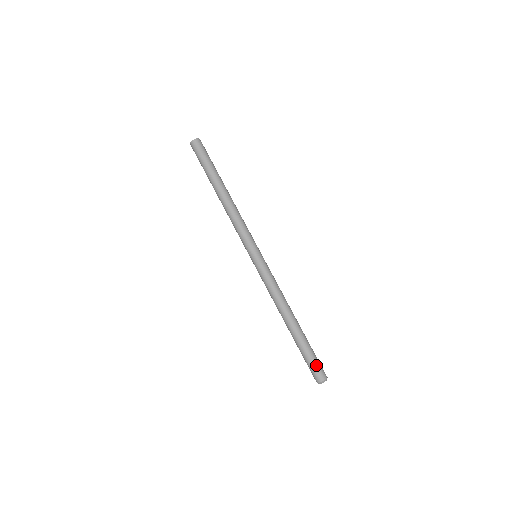
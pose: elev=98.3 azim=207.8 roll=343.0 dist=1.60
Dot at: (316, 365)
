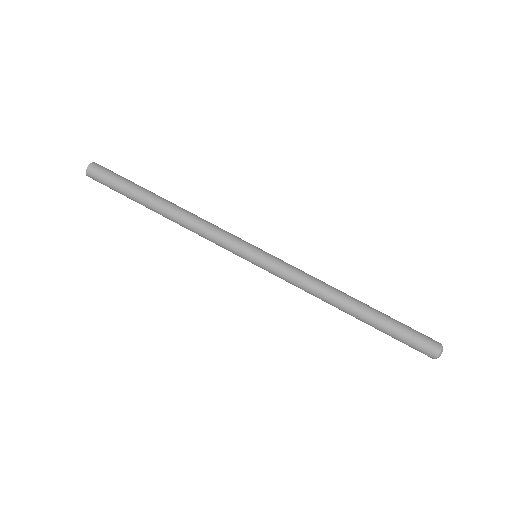
Dot at: (420, 334)
